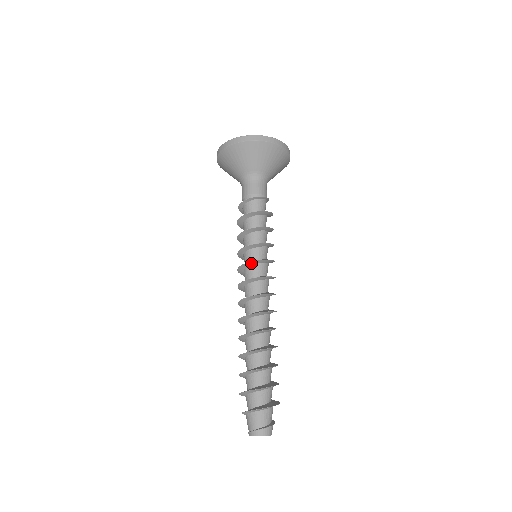
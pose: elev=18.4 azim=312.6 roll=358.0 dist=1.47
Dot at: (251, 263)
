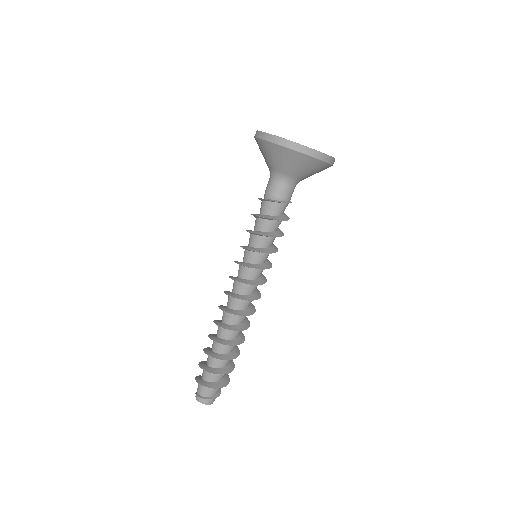
Dot at: (239, 264)
